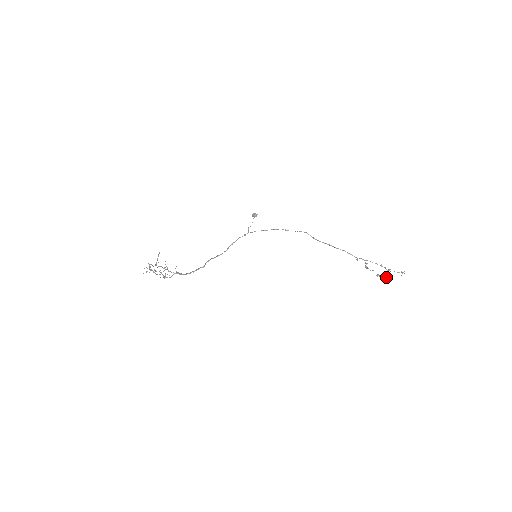
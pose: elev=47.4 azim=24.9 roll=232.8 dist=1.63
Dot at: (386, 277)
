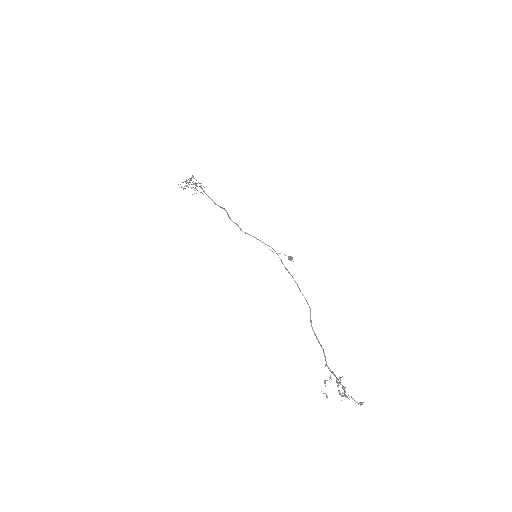
Dot at: occluded
